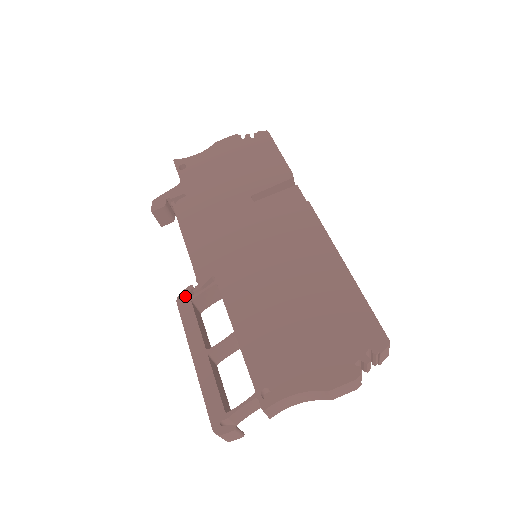
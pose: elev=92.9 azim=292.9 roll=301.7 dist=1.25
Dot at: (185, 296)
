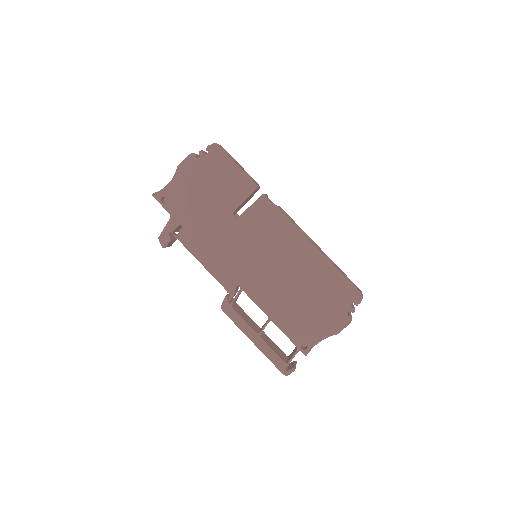
Dot at: (226, 305)
